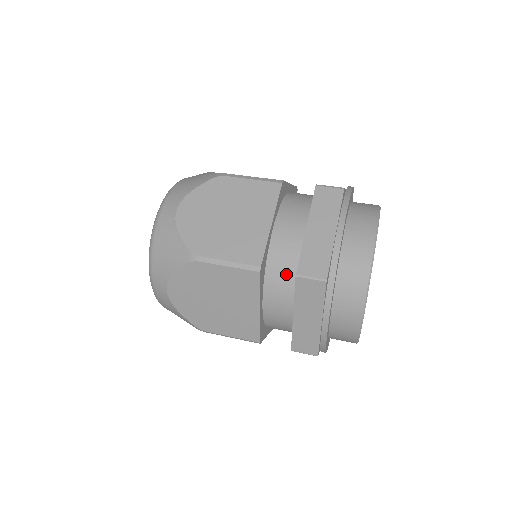
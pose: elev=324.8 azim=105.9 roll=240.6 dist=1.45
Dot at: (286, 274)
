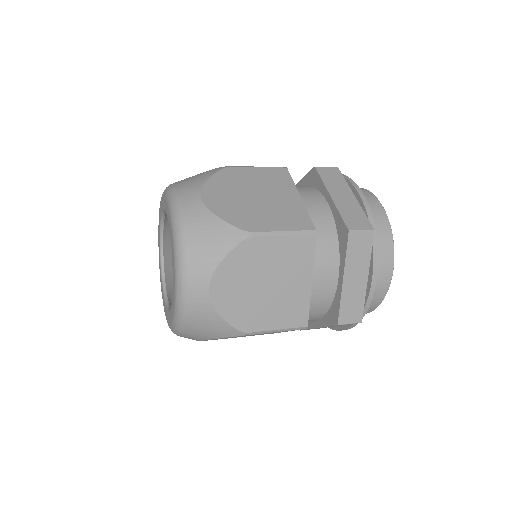
Dot at: (304, 187)
